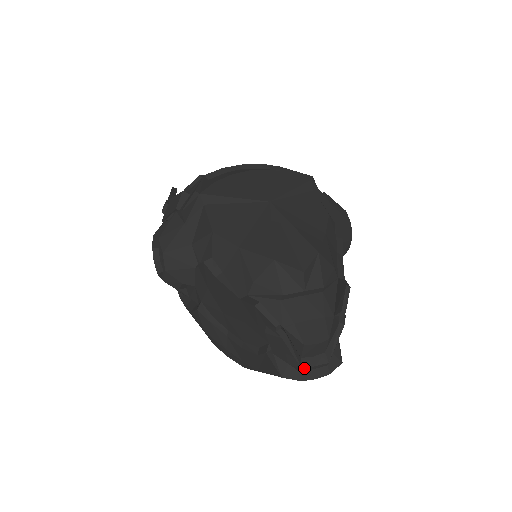
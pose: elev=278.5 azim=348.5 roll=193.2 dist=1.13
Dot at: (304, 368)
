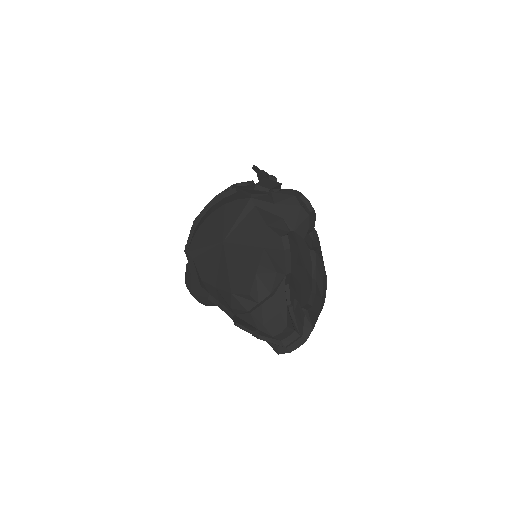
Dot at: (286, 346)
